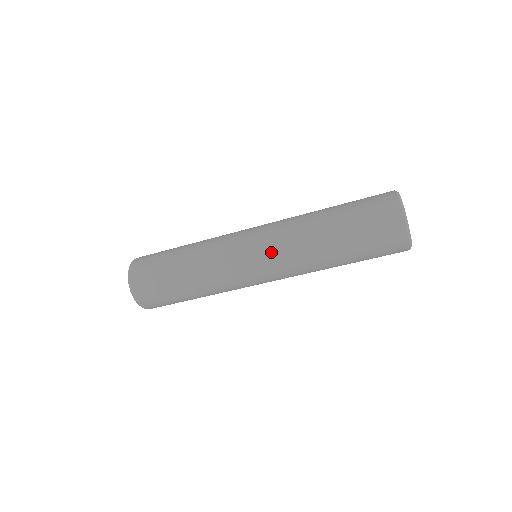
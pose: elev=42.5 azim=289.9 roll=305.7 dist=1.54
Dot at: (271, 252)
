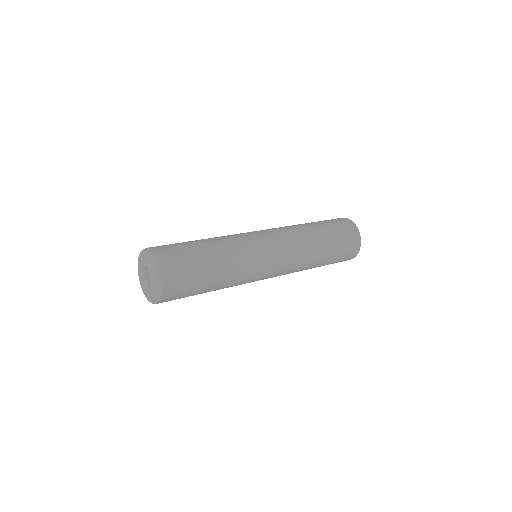
Dot at: occluded
